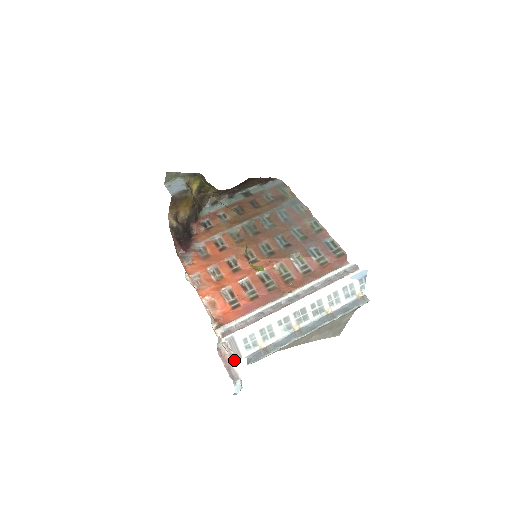
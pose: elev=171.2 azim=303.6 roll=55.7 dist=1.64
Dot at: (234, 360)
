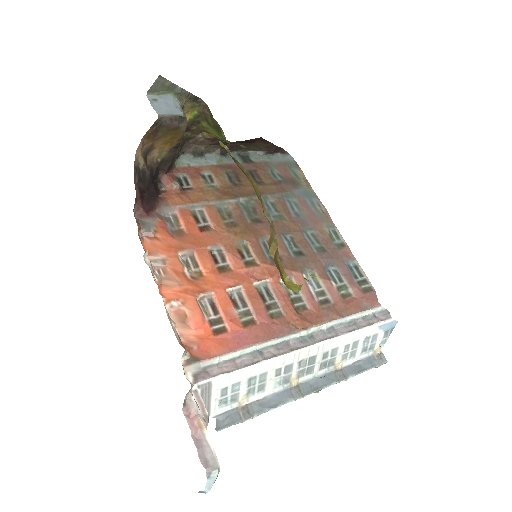
Dot at: (206, 426)
